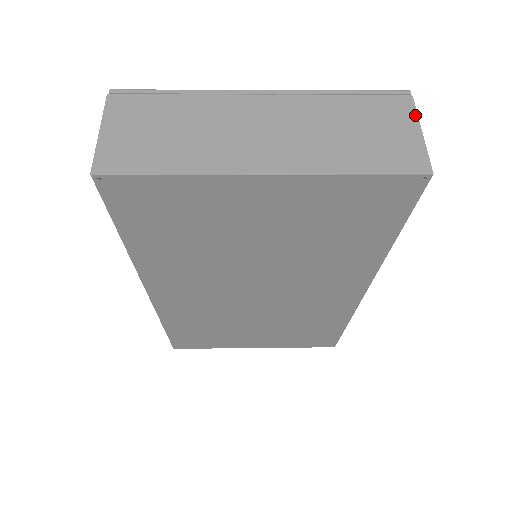
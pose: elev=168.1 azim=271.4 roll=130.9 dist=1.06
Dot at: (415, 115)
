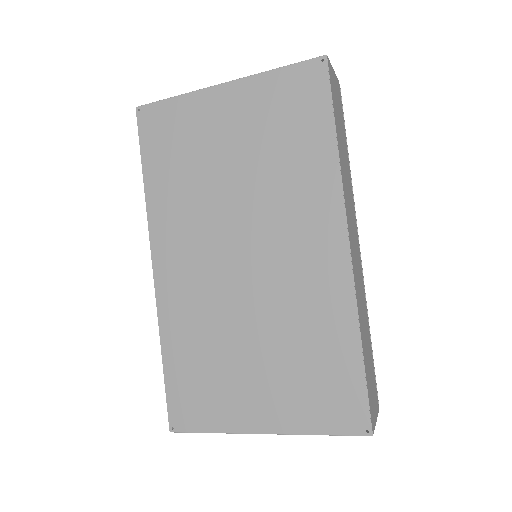
Dot at: occluded
